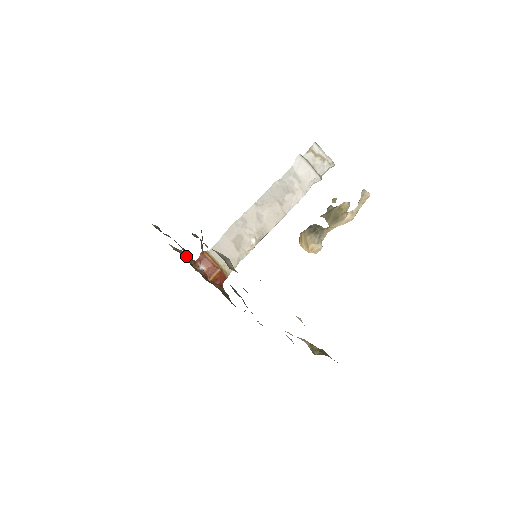
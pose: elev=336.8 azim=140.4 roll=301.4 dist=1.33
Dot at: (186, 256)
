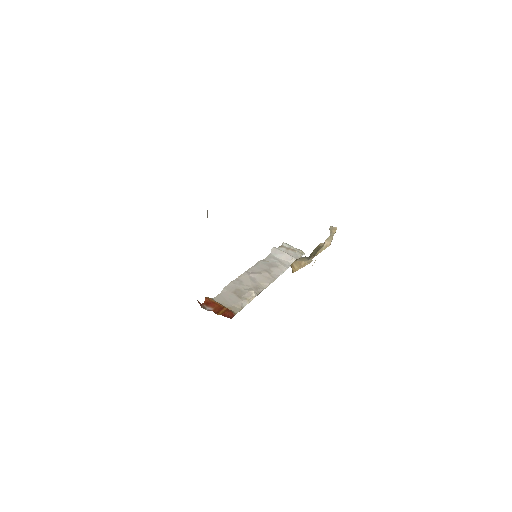
Dot at: occluded
